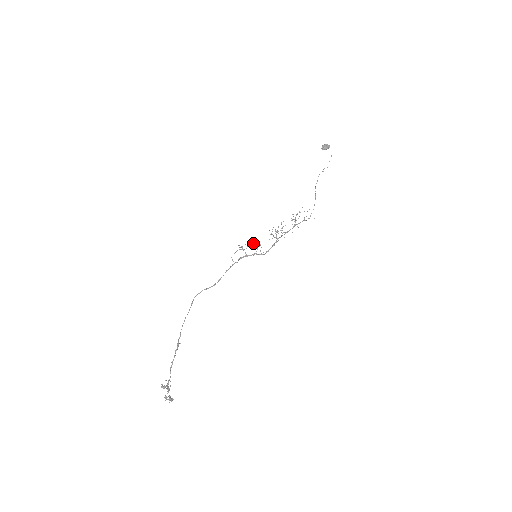
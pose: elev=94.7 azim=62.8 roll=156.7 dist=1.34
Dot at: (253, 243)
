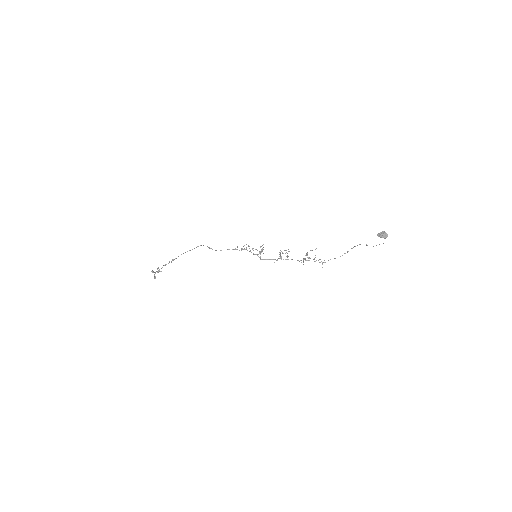
Dot at: (263, 247)
